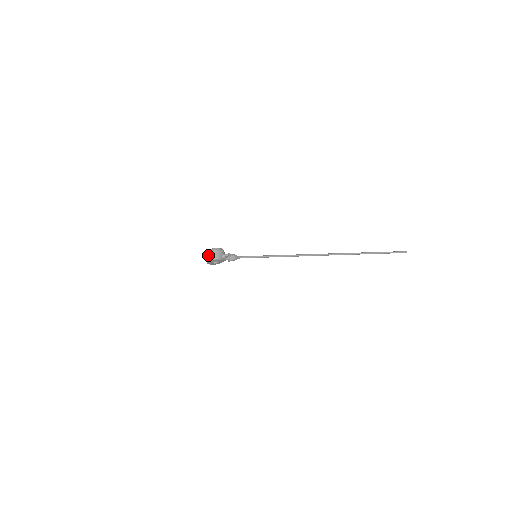
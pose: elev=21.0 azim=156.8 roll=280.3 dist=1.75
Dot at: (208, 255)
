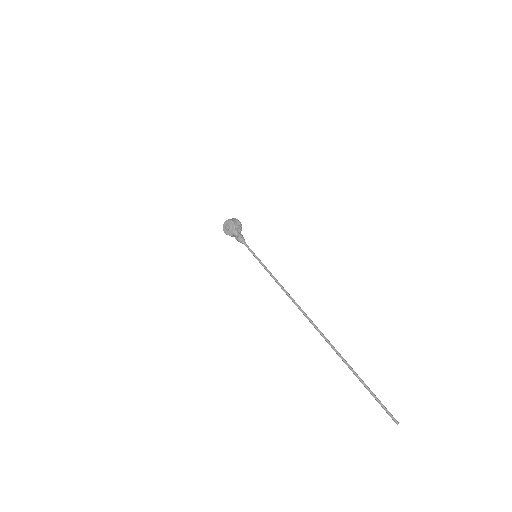
Dot at: occluded
